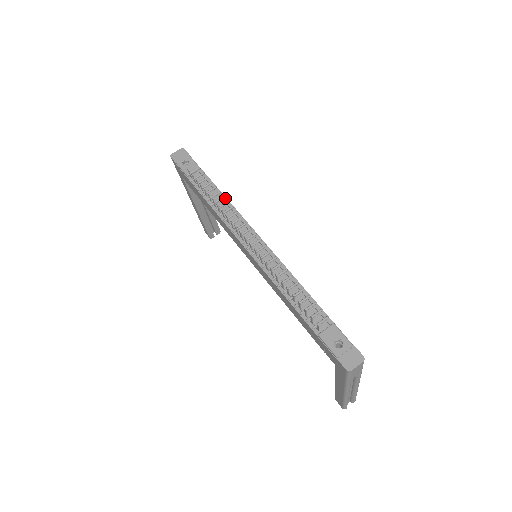
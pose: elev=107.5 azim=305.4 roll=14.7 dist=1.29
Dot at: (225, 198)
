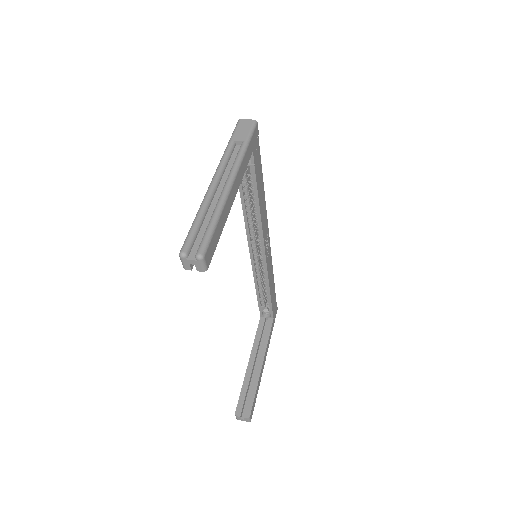
Dot at: (272, 271)
